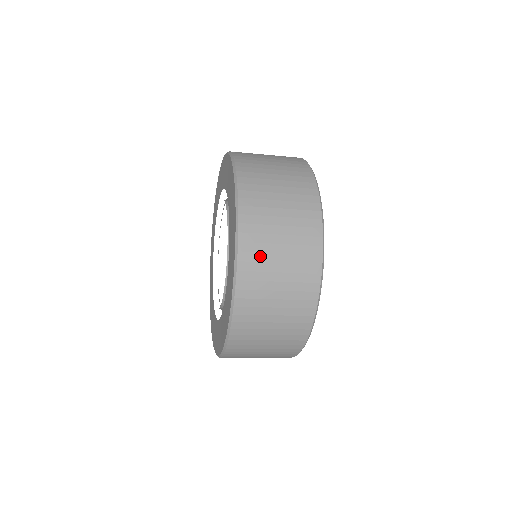
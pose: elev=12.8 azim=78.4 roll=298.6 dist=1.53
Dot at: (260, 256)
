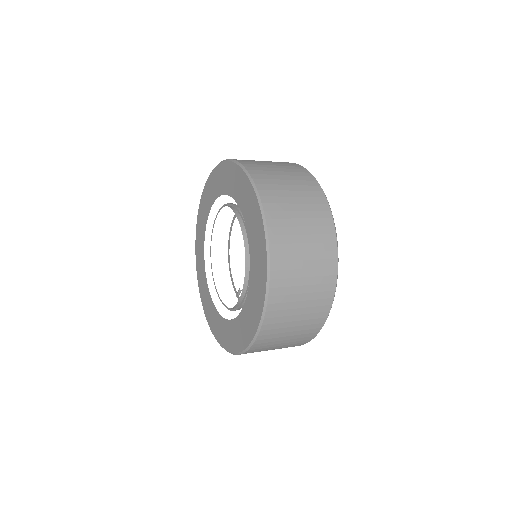
Dot at: (281, 319)
